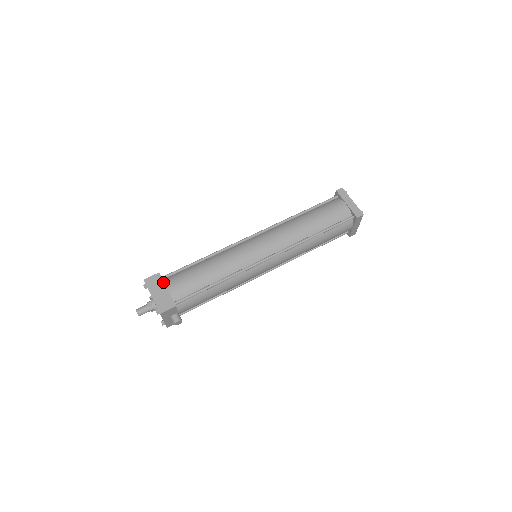
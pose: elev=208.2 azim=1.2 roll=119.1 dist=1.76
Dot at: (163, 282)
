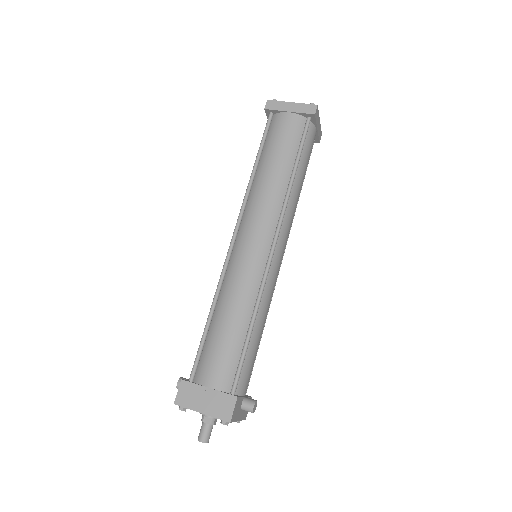
Dot at: (196, 385)
